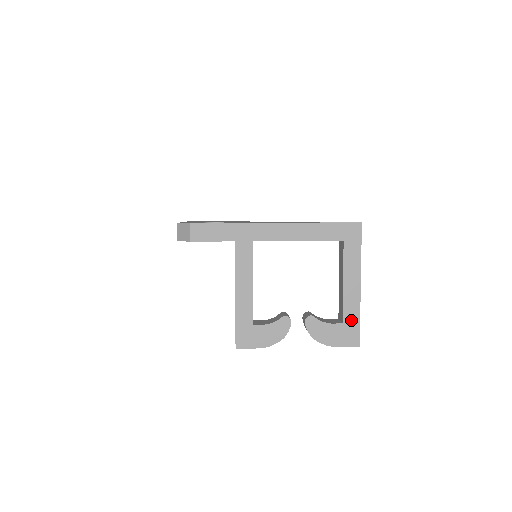
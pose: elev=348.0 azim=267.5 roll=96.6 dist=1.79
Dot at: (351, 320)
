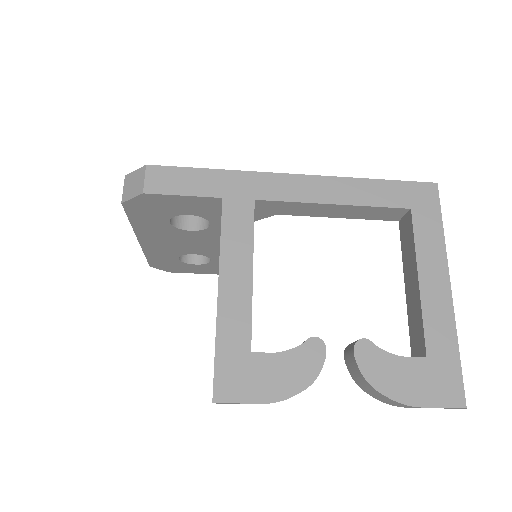
Dot at: (442, 351)
